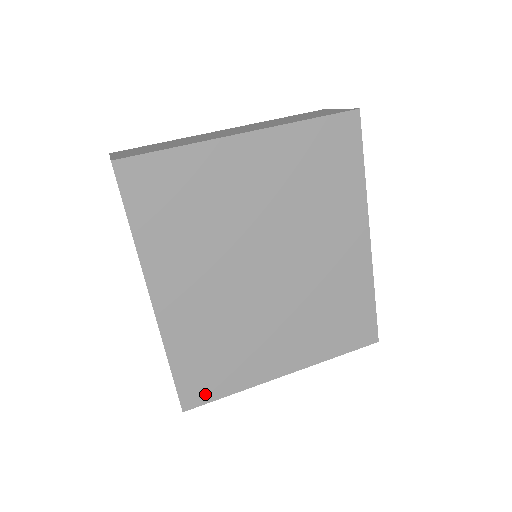
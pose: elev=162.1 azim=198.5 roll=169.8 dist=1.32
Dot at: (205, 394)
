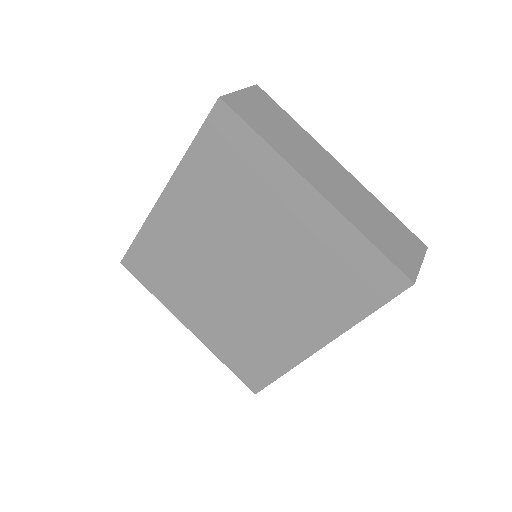
Dot at: (139, 272)
